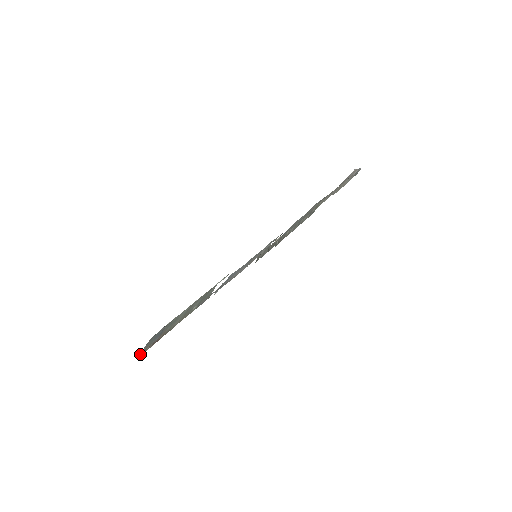
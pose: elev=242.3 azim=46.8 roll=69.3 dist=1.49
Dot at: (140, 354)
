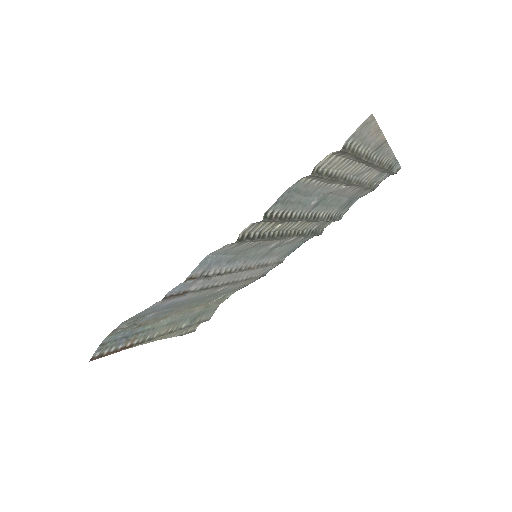
Dot at: (92, 358)
